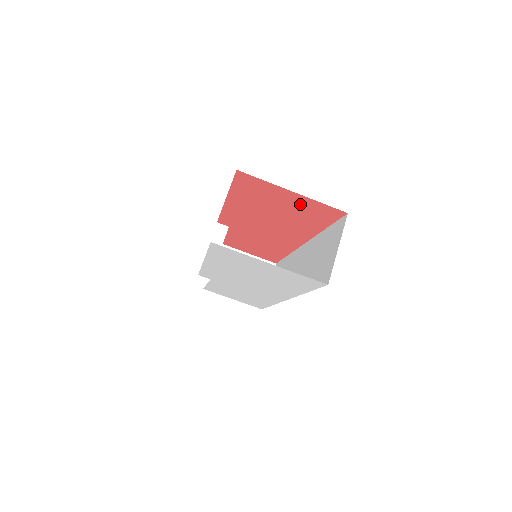
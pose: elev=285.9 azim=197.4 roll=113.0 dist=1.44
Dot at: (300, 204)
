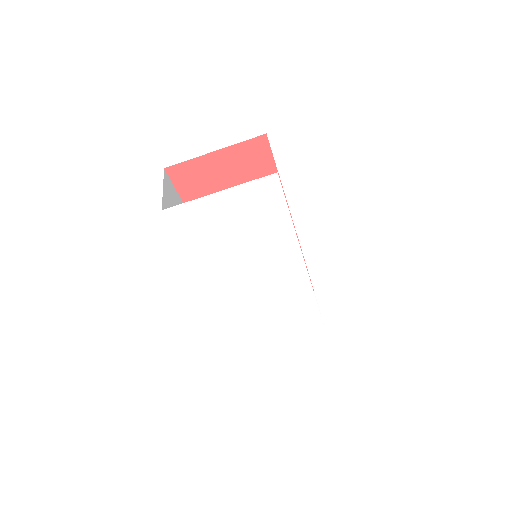
Dot at: (234, 163)
